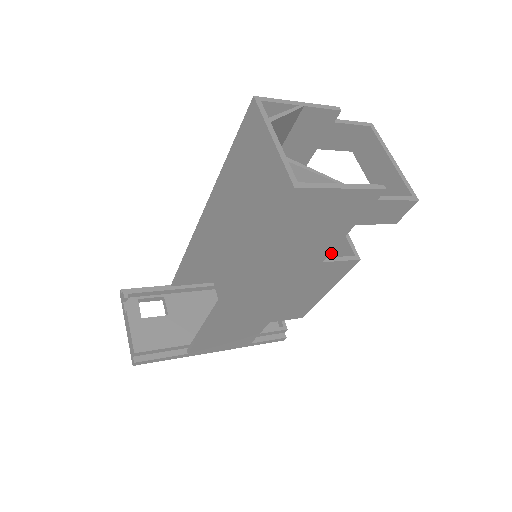
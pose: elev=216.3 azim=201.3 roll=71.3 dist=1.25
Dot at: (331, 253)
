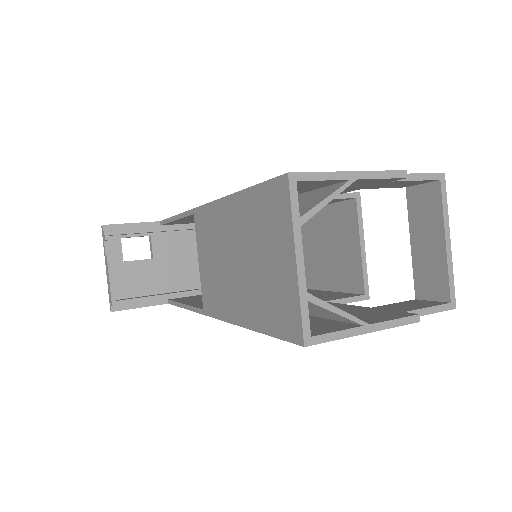
Dot at: (341, 268)
